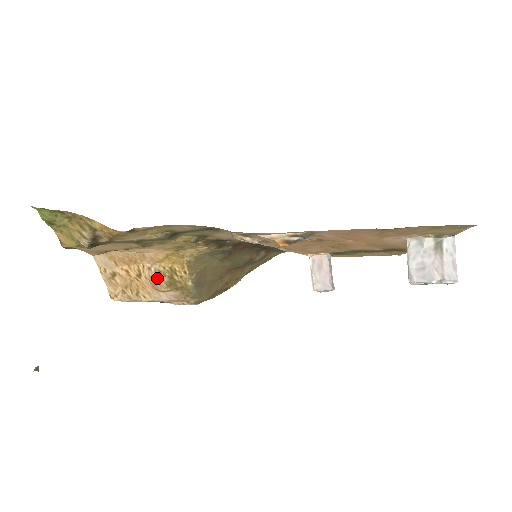
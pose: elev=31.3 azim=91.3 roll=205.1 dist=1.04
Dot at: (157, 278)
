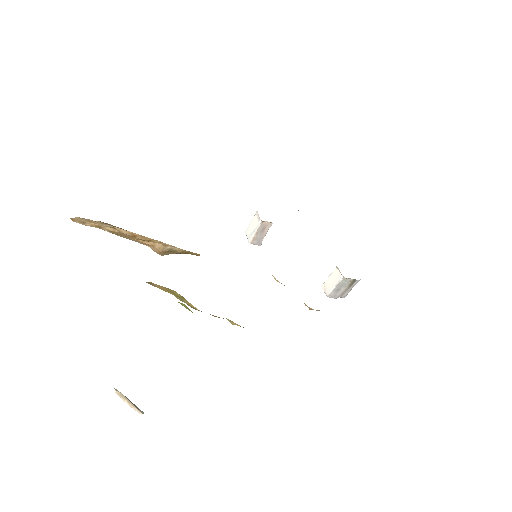
Dot at: (167, 251)
